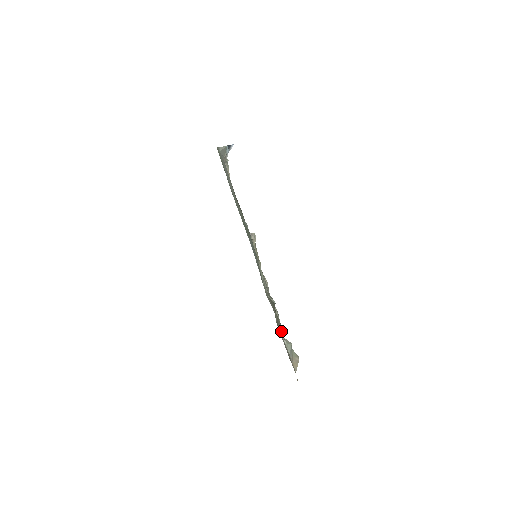
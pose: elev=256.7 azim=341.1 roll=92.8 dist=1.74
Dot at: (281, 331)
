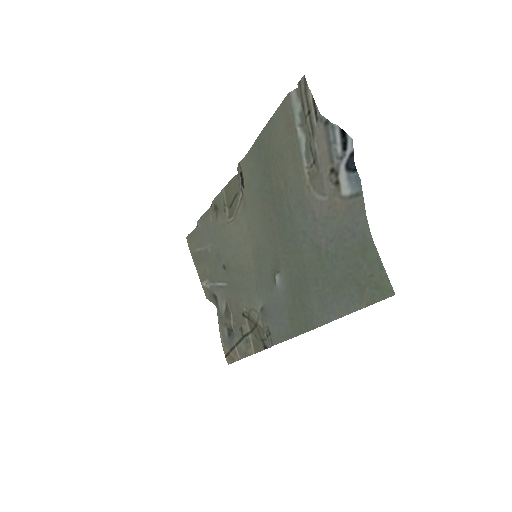
Dot at: (237, 328)
